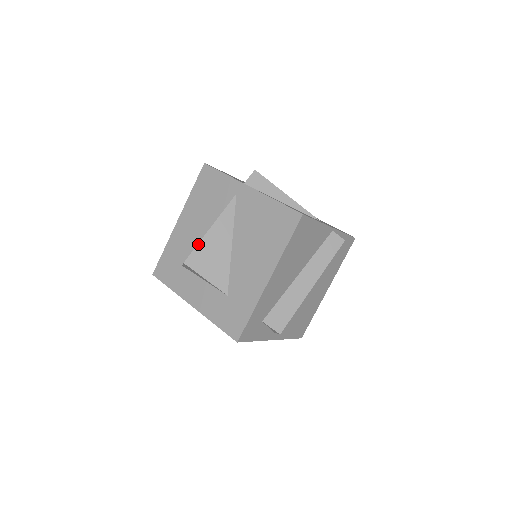
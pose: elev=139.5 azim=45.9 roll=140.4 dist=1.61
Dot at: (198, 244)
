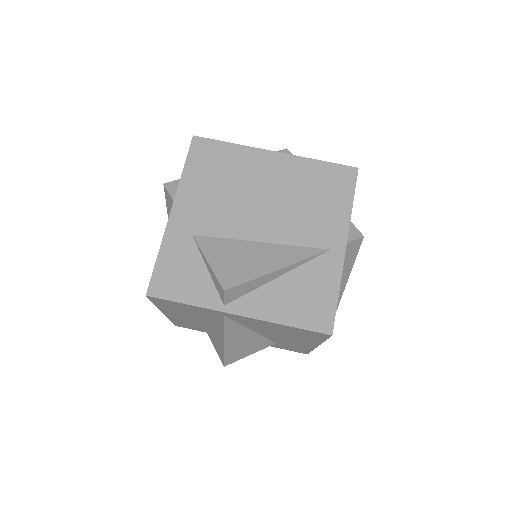
Dot at: (224, 355)
